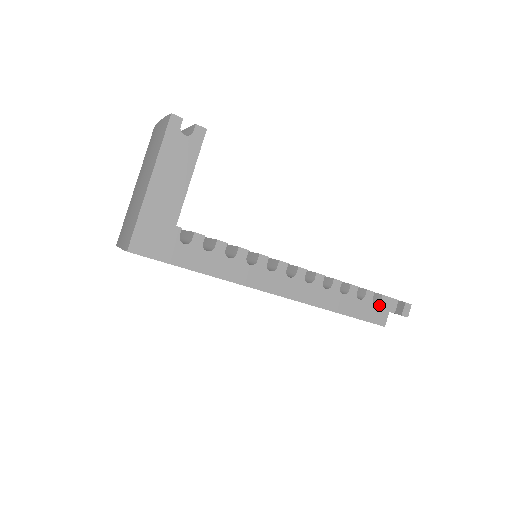
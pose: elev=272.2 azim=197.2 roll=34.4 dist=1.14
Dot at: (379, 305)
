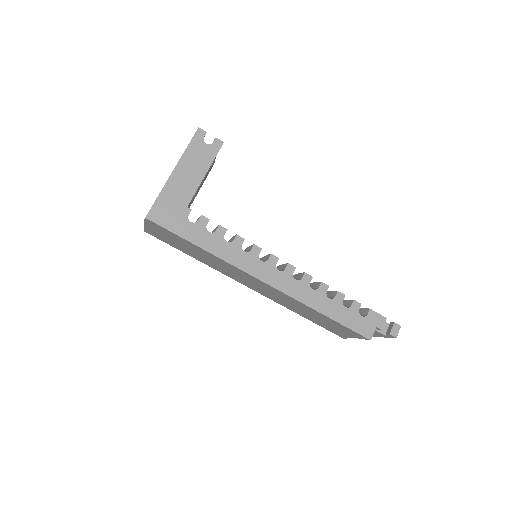
Dot at: (366, 318)
